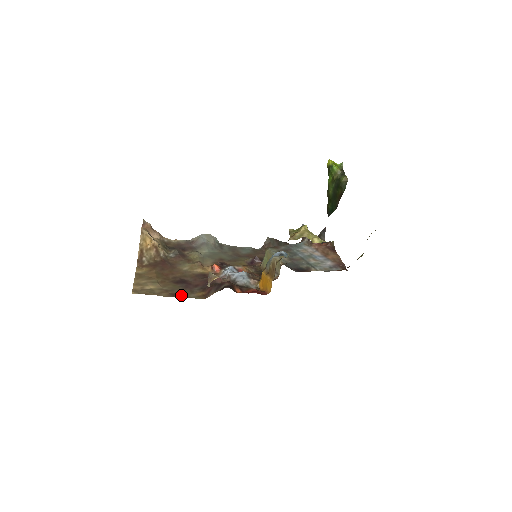
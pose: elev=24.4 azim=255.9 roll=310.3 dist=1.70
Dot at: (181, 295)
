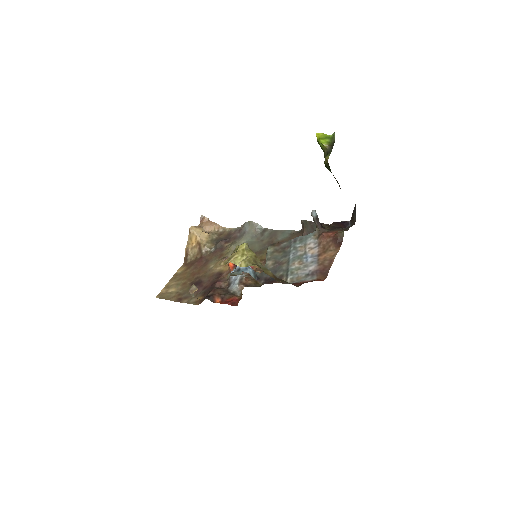
Dot at: (185, 300)
